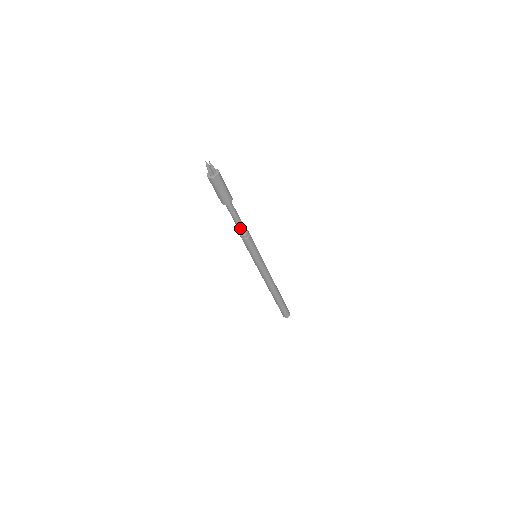
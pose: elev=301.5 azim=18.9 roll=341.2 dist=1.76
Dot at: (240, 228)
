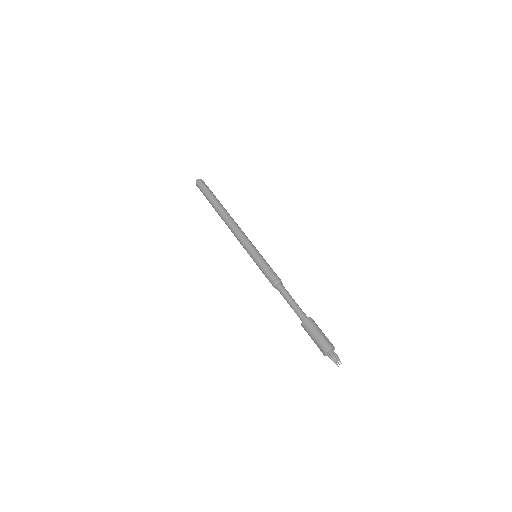
Dot at: occluded
